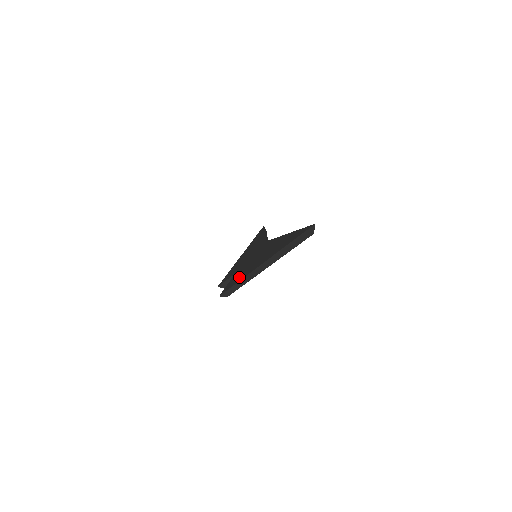
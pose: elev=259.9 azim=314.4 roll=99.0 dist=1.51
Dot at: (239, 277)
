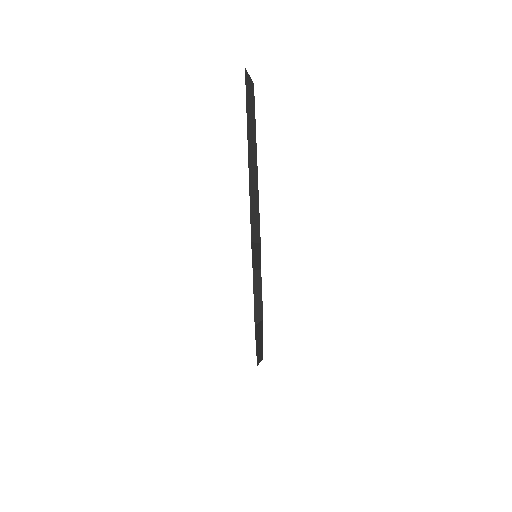
Dot at: occluded
